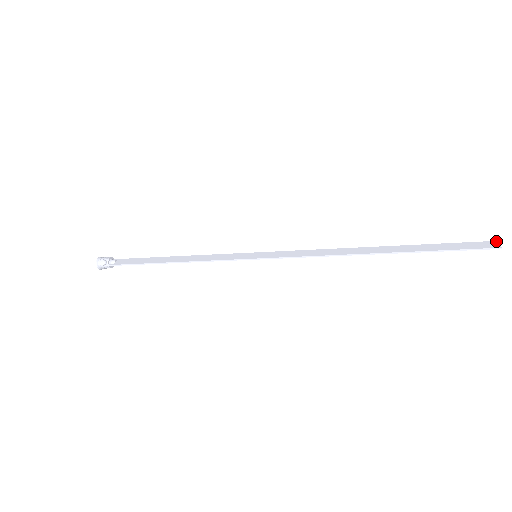
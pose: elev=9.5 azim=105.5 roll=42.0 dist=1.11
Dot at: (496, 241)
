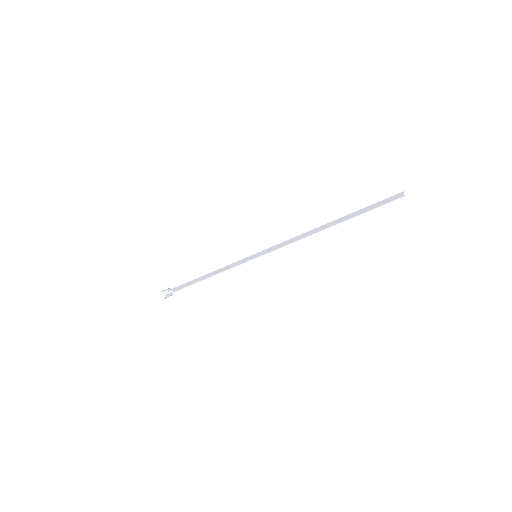
Dot at: (402, 192)
